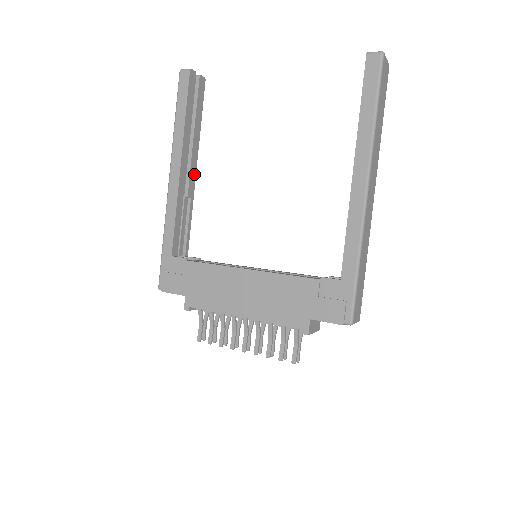
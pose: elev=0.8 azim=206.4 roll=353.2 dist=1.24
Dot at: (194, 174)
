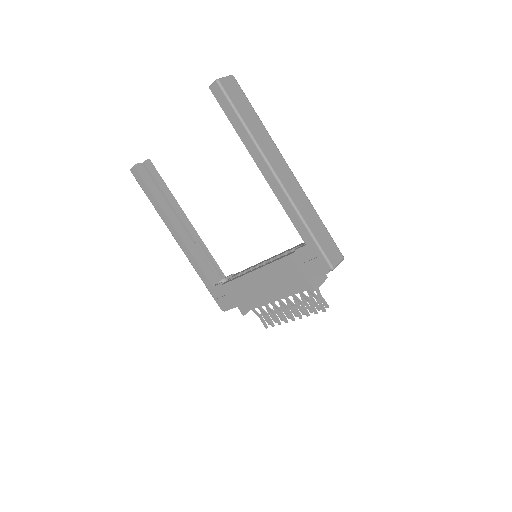
Dot at: (189, 224)
